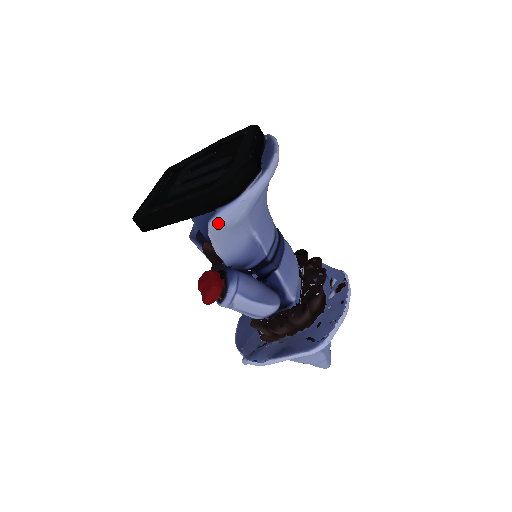
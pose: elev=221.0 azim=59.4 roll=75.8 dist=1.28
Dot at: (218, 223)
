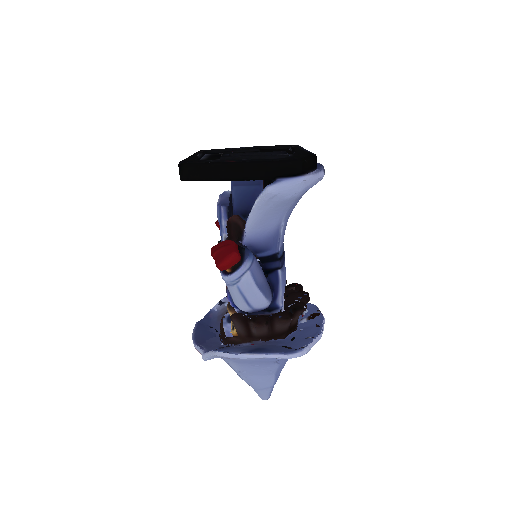
Dot at: (275, 190)
